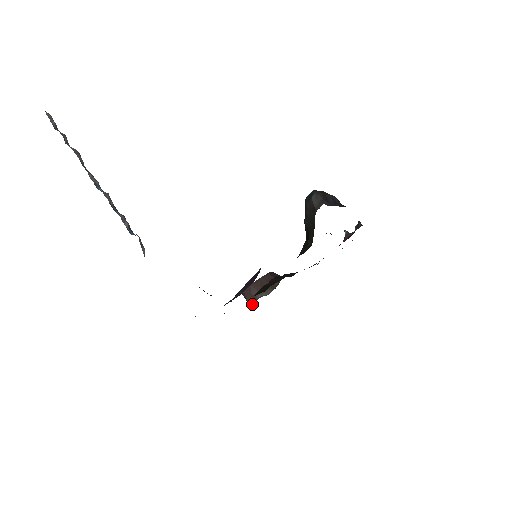
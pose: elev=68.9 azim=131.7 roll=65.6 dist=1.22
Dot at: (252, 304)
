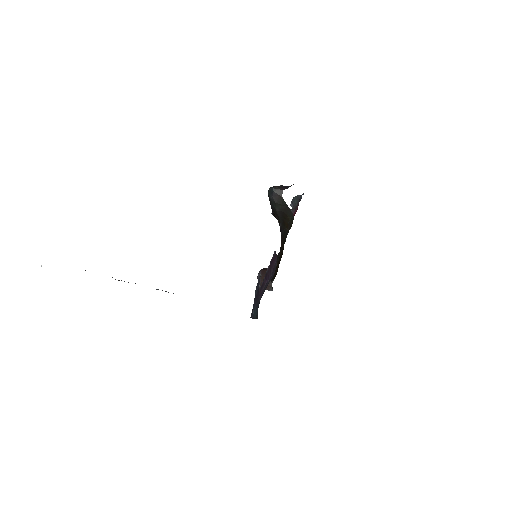
Dot at: (272, 290)
